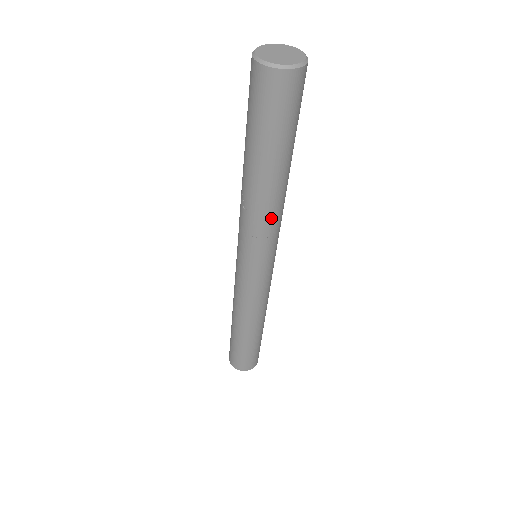
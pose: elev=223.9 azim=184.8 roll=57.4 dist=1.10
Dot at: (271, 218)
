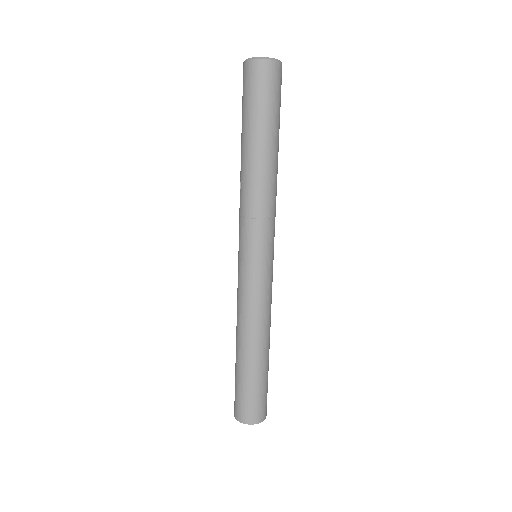
Dot at: (262, 197)
